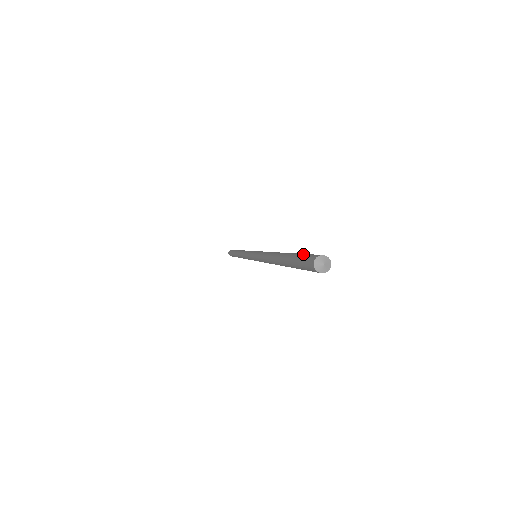
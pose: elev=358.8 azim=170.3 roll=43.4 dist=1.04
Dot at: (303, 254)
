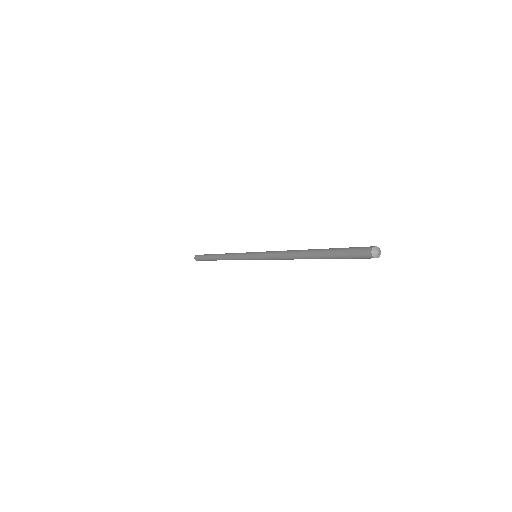
Dot at: (348, 248)
